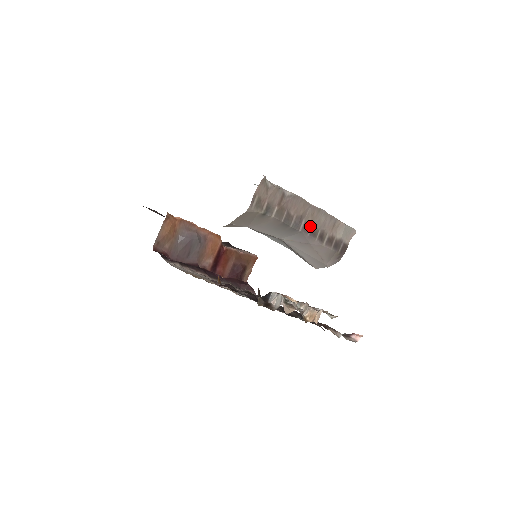
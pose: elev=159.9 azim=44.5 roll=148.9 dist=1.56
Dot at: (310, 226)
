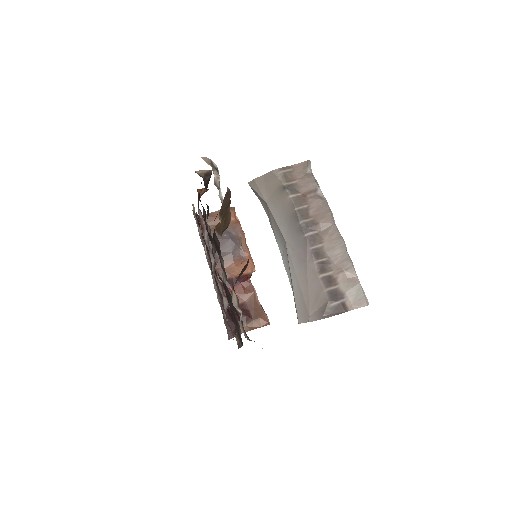
Dot at: (319, 243)
